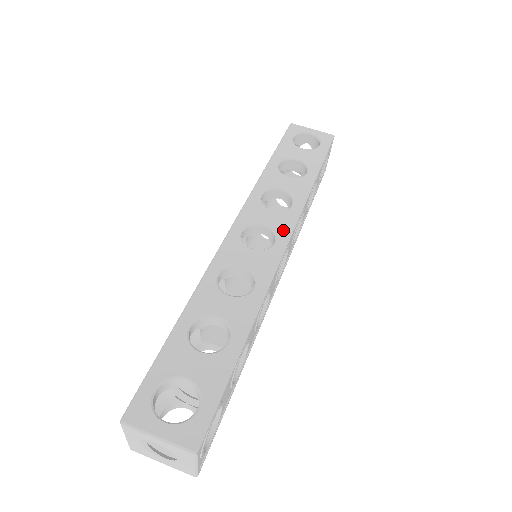
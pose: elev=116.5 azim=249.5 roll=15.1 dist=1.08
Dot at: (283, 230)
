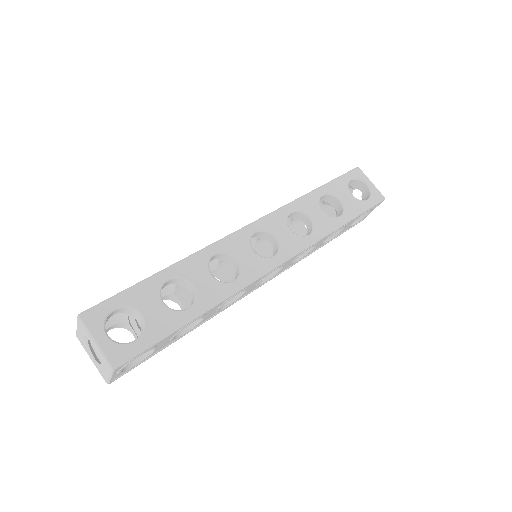
Dot at: (287, 251)
